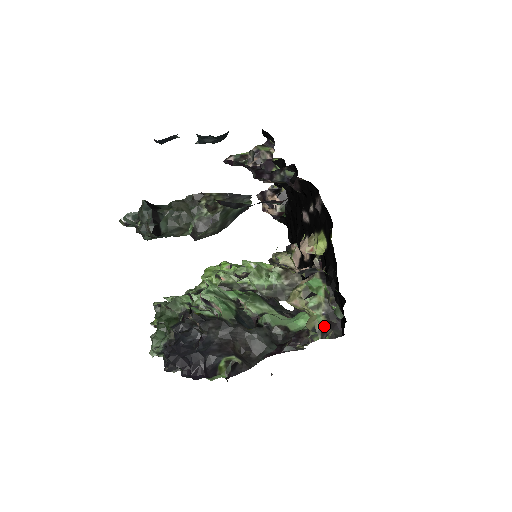
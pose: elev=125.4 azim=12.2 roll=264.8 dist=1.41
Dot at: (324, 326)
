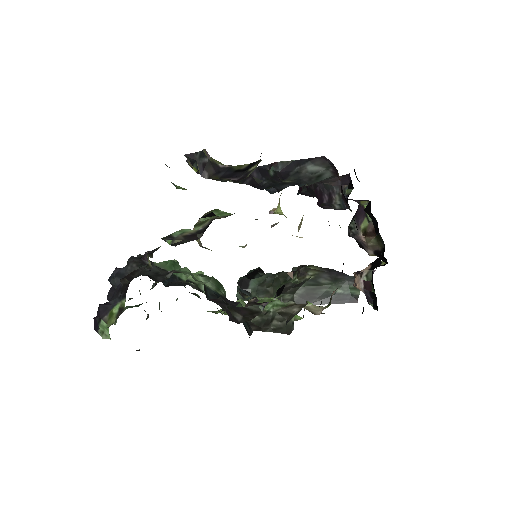
Dot at: (181, 233)
